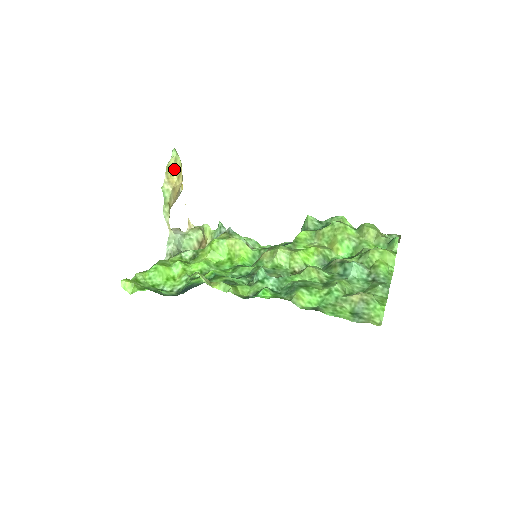
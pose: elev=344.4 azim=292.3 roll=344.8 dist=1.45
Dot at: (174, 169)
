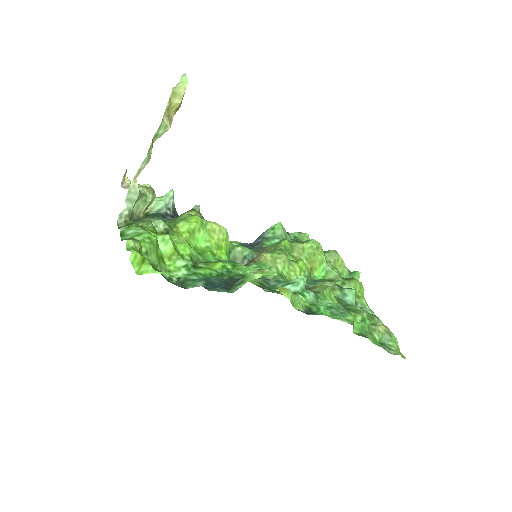
Dot at: (181, 102)
